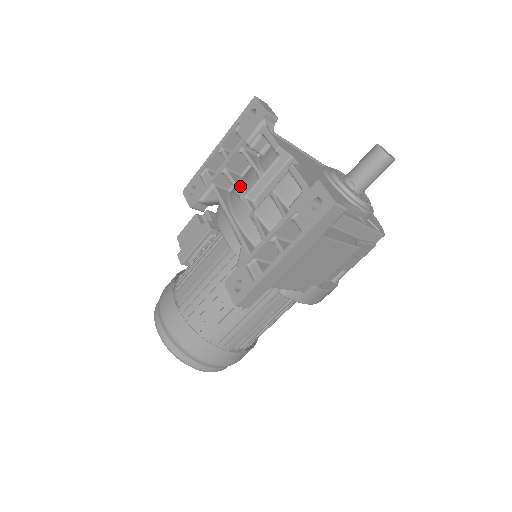
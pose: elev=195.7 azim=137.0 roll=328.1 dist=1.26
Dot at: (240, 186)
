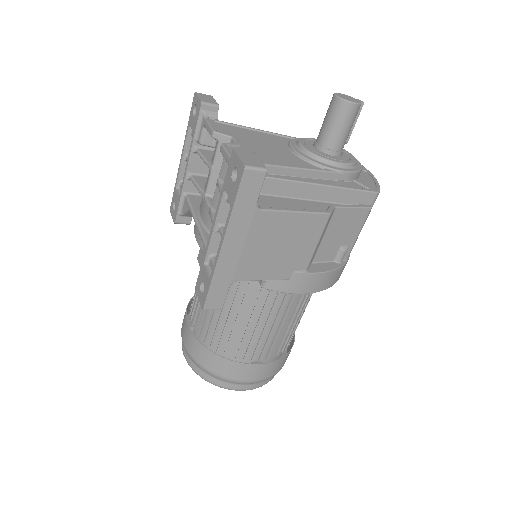
Dot at: (203, 186)
